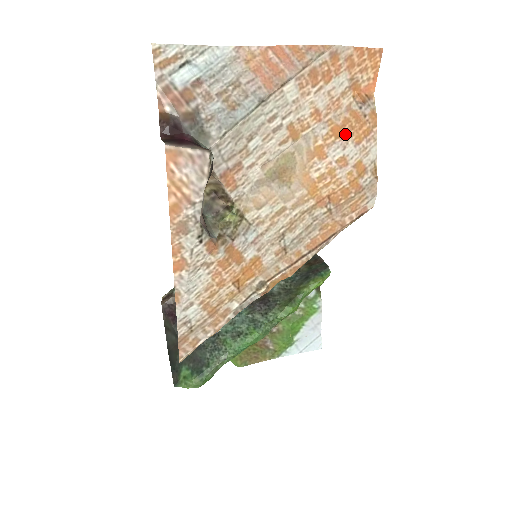
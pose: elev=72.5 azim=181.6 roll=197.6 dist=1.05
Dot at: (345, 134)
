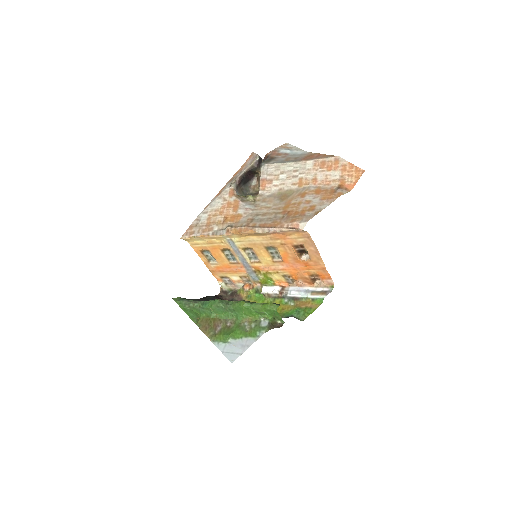
Dot at: (320, 194)
